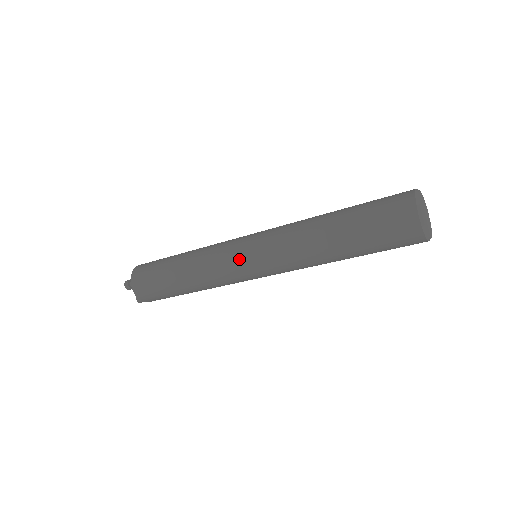
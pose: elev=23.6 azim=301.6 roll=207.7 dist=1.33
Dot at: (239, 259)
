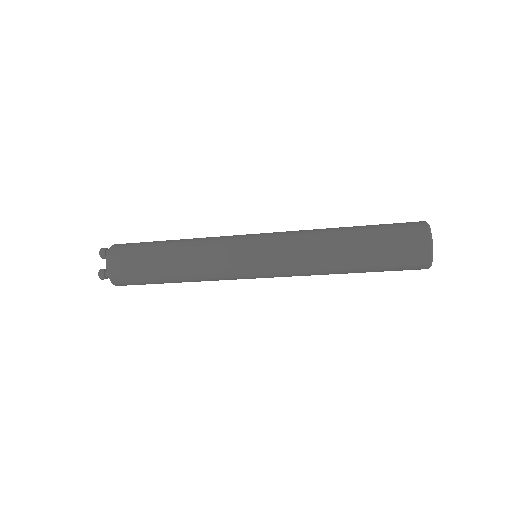
Dot at: (245, 239)
